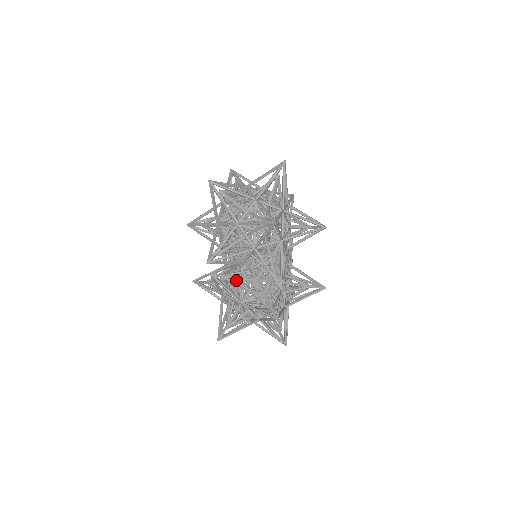
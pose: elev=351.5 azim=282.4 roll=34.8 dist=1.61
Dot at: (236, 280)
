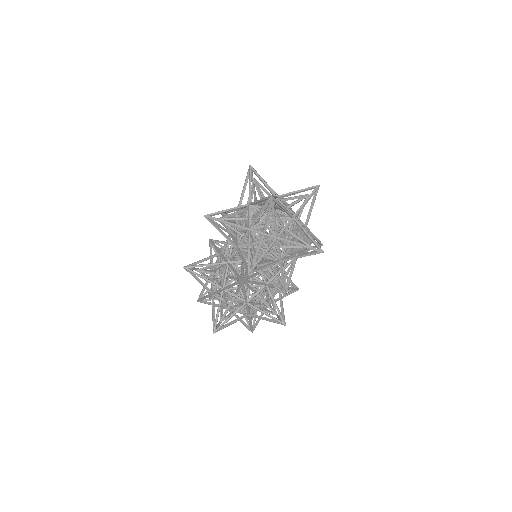
Dot at: occluded
